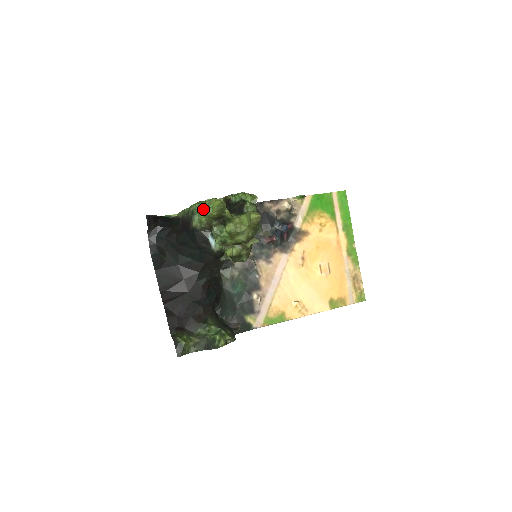
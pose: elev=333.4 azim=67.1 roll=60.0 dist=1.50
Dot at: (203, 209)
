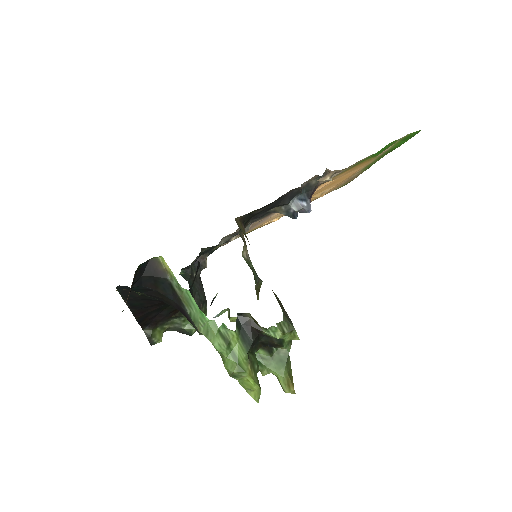
Dot at: (227, 371)
